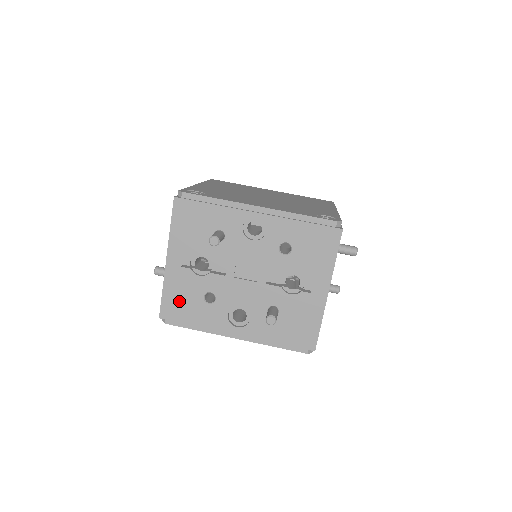
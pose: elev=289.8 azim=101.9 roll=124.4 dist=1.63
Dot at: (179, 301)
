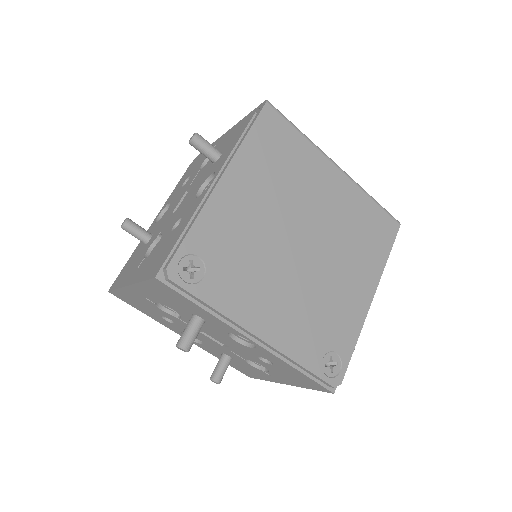
Dot at: (133, 301)
